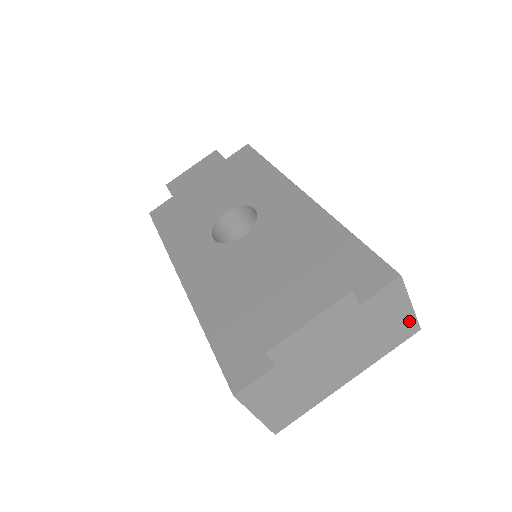
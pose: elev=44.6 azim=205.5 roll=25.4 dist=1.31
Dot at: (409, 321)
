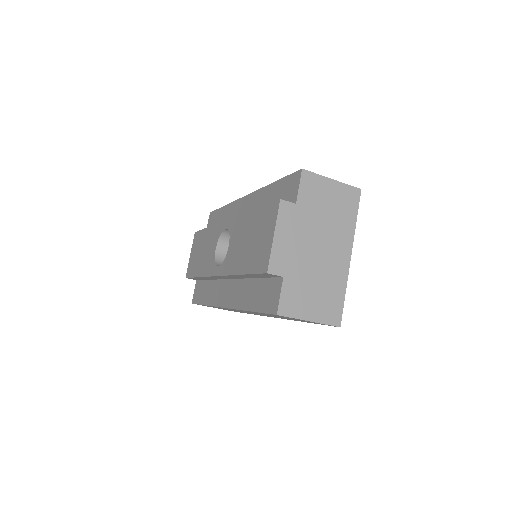
Dot at: (345, 190)
